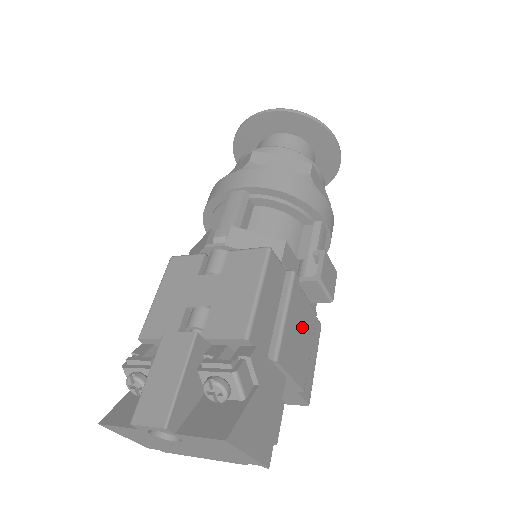
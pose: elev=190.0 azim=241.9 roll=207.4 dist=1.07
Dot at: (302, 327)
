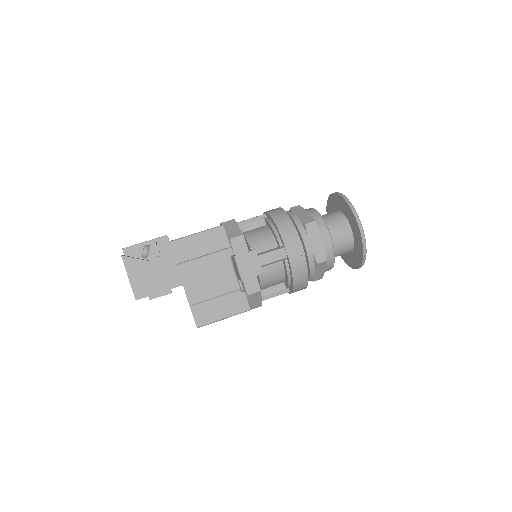
Dot at: (215, 277)
